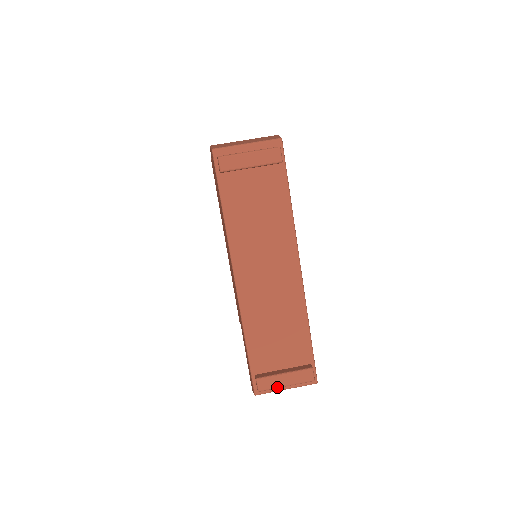
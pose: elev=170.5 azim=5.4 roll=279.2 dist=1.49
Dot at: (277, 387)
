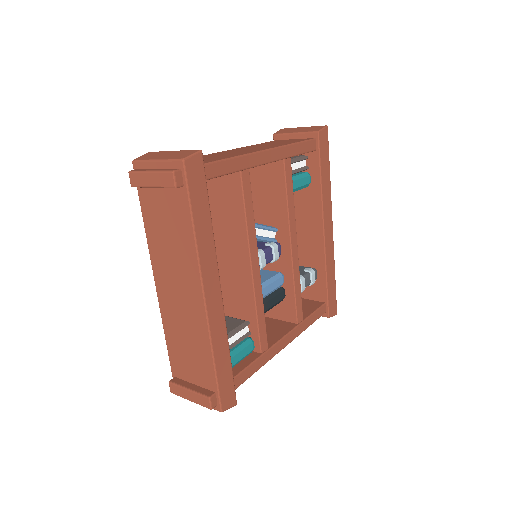
Dot at: (183, 397)
